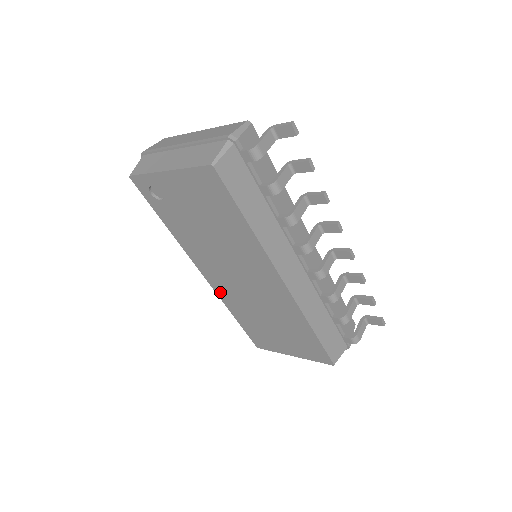
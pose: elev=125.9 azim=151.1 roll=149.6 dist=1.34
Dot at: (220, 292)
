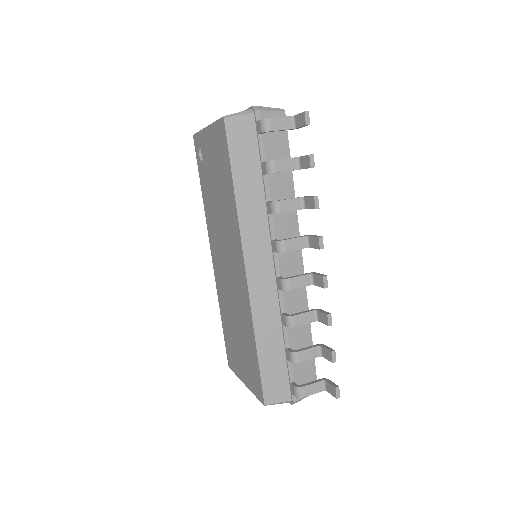
Dot at: (217, 280)
